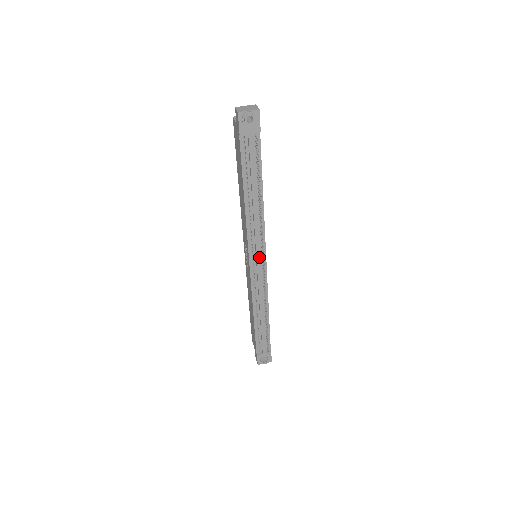
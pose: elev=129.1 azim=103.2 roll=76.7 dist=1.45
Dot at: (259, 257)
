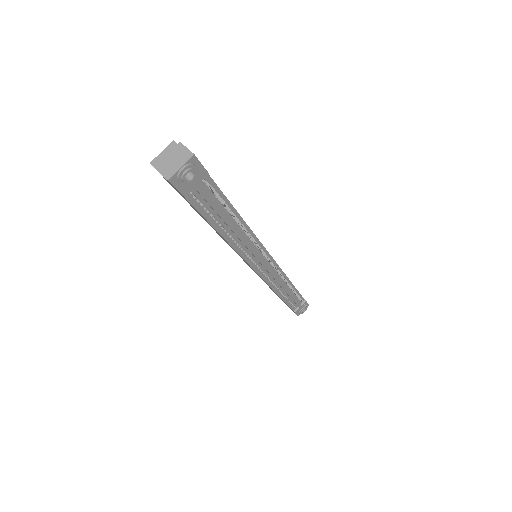
Dot at: (265, 263)
